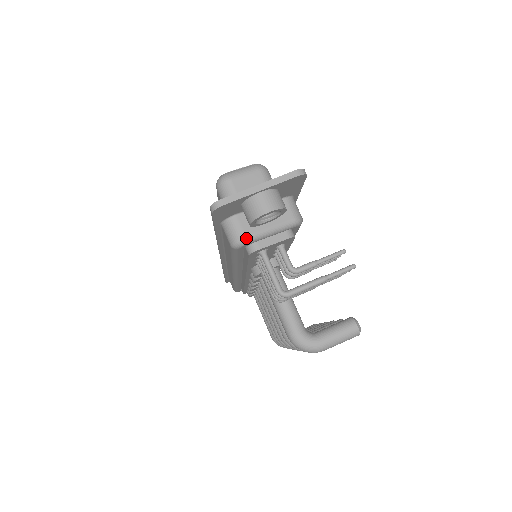
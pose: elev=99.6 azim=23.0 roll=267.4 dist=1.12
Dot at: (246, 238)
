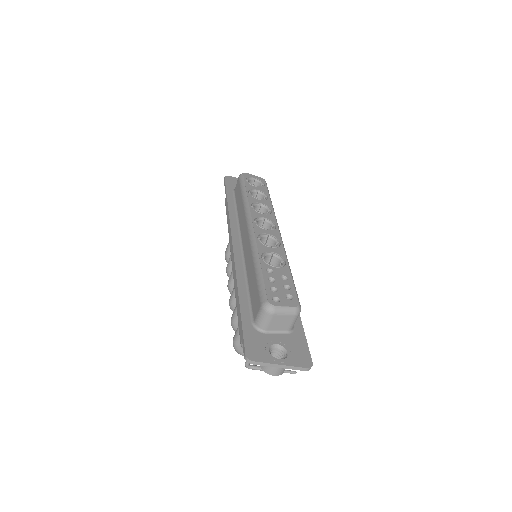
Dot at: occluded
